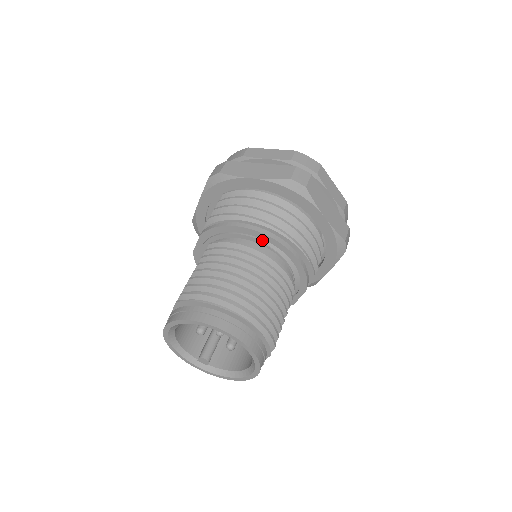
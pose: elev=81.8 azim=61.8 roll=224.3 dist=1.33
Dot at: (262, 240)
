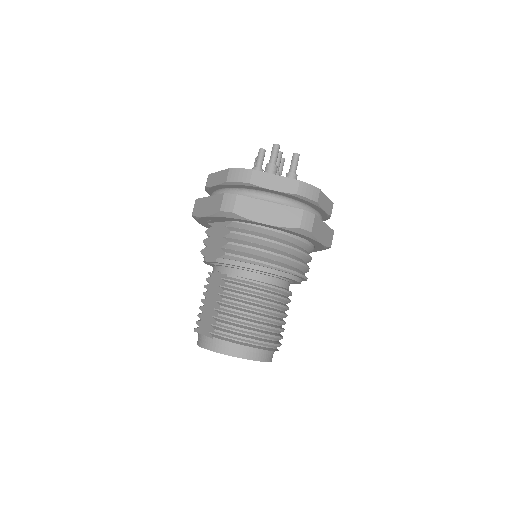
Dot at: (273, 275)
